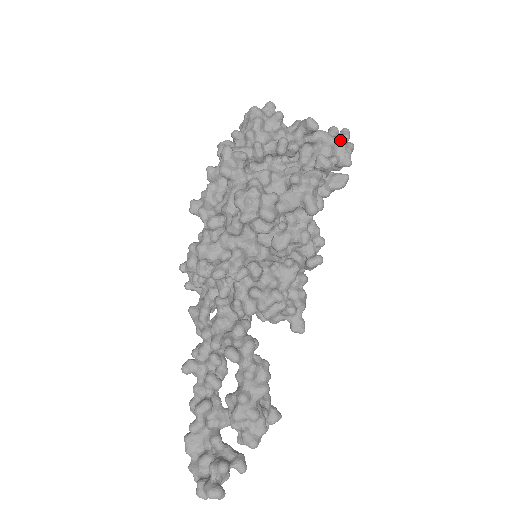
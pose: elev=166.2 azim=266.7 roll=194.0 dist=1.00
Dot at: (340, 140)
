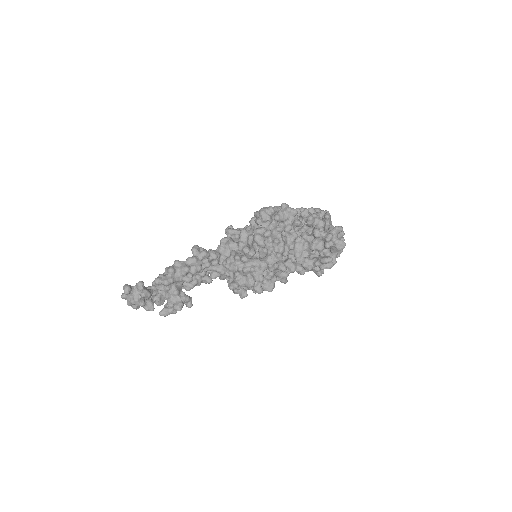
Dot at: (333, 228)
